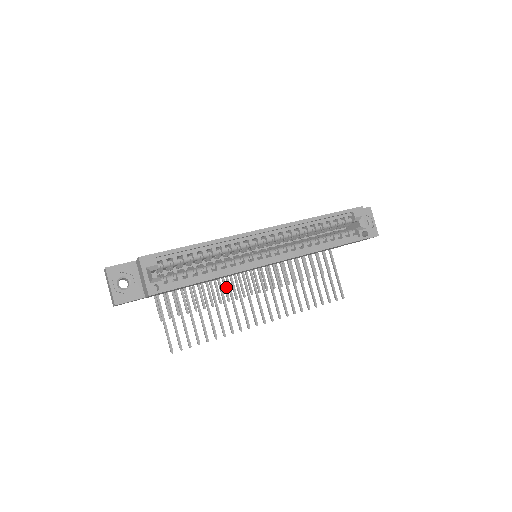
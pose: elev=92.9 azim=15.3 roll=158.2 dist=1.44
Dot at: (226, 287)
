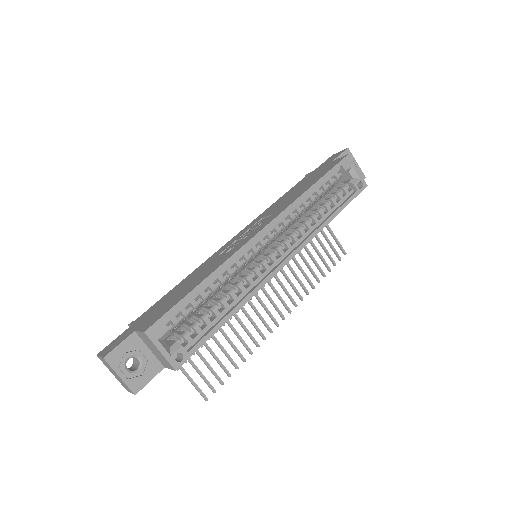
Dot at: occluded
